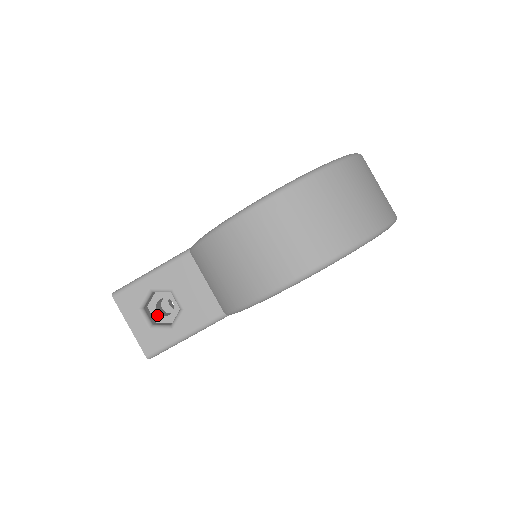
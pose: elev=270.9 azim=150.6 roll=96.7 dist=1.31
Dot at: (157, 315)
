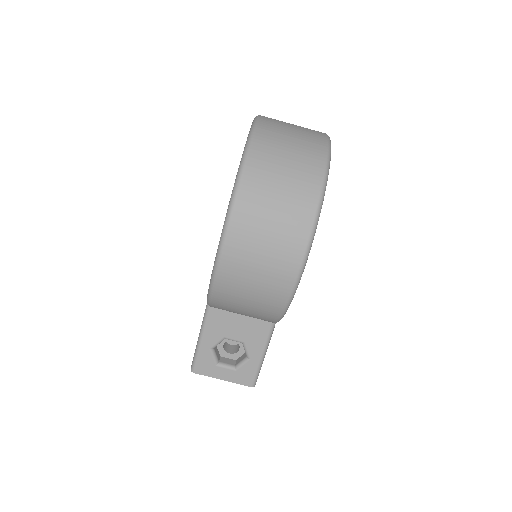
Dot at: (232, 356)
